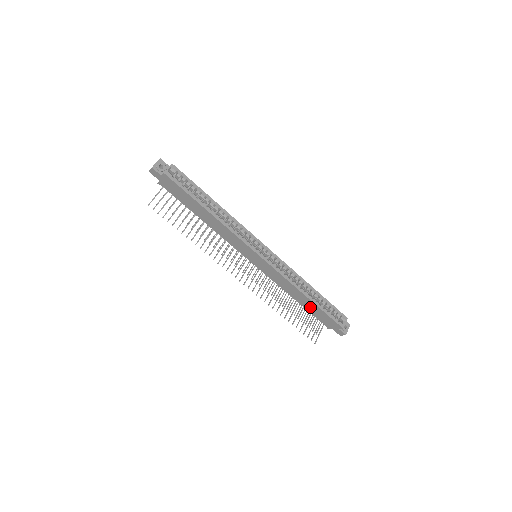
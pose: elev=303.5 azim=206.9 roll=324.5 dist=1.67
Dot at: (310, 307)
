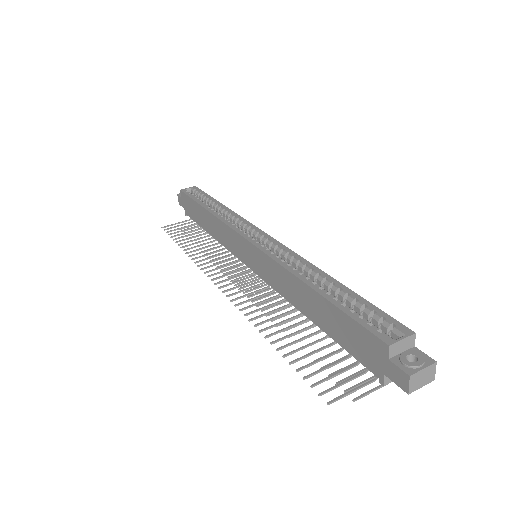
Dot at: (326, 319)
